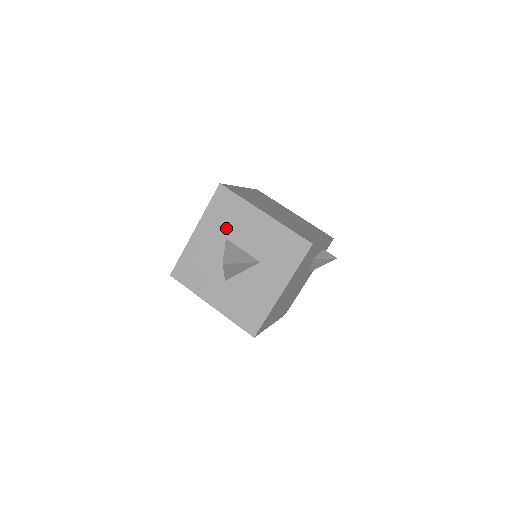
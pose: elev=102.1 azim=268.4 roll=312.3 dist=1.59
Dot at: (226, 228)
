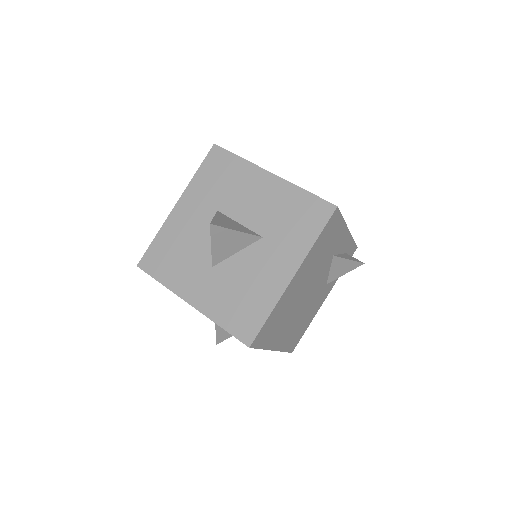
Dot at: (218, 197)
